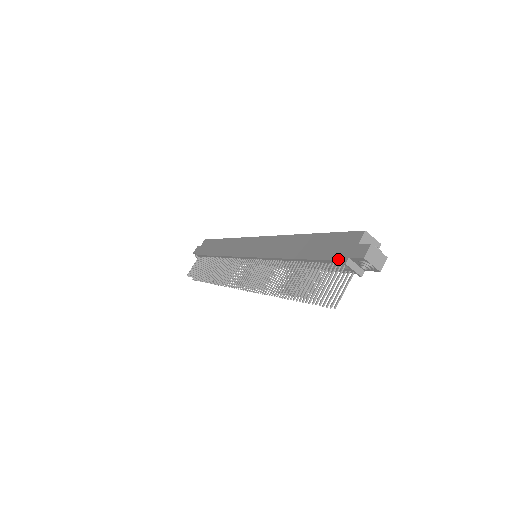
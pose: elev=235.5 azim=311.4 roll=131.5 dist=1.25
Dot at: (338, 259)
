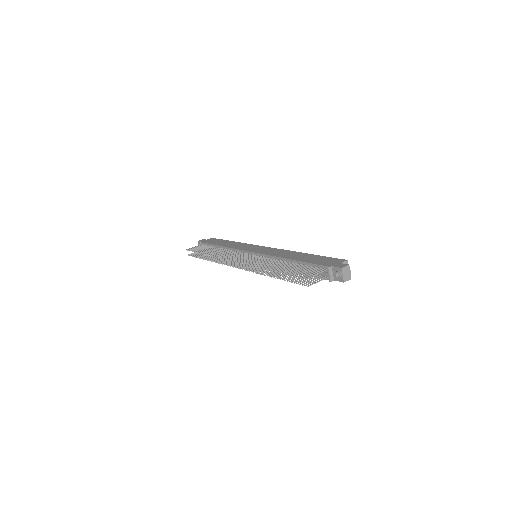
Dot at: (324, 265)
